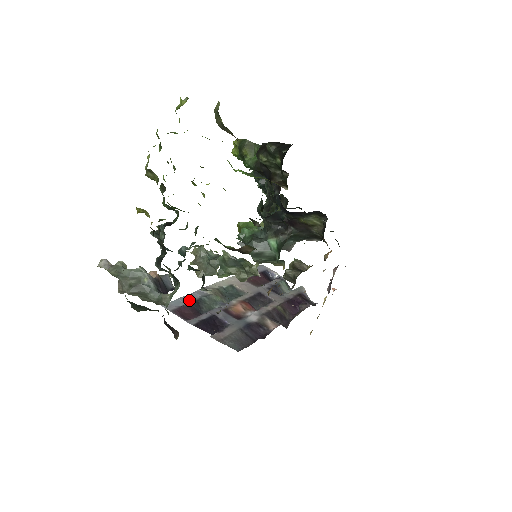
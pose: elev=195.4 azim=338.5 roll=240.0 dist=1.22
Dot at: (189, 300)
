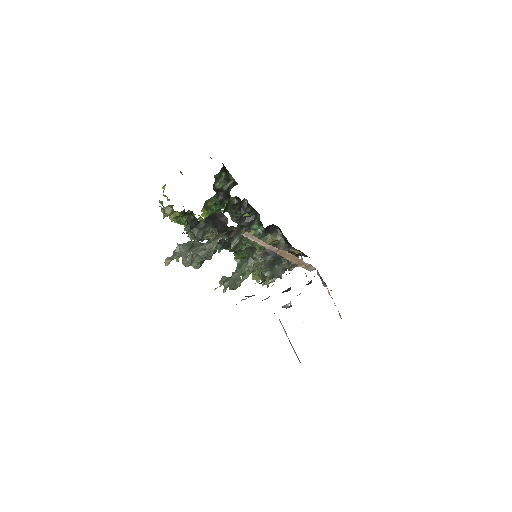
Dot at: occluded
